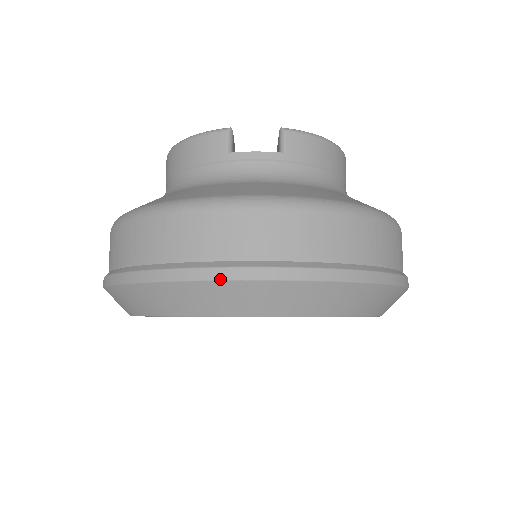
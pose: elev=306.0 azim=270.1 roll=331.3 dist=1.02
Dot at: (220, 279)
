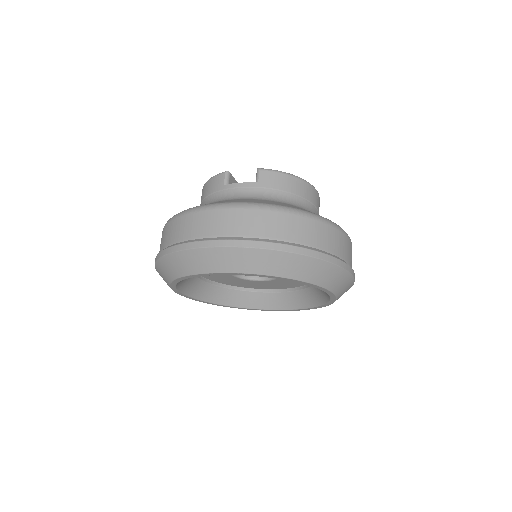
Dot at: (198, 247)
